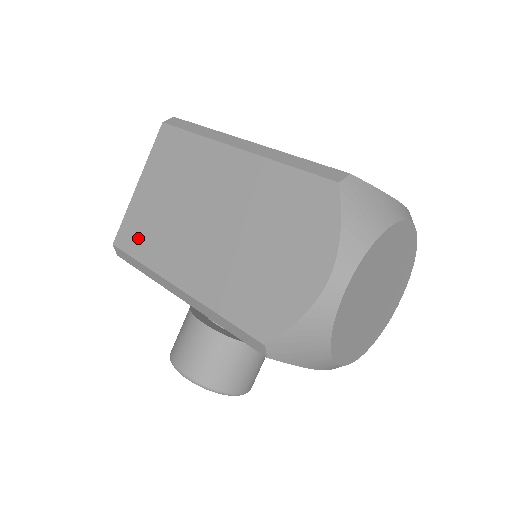
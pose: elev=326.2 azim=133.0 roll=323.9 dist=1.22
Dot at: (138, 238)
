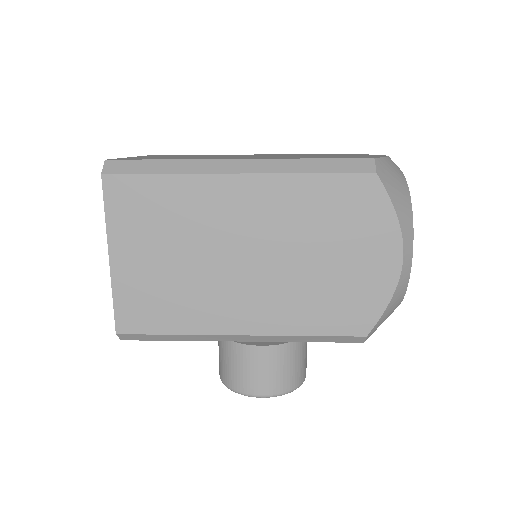
Dot at: (152, 313)
